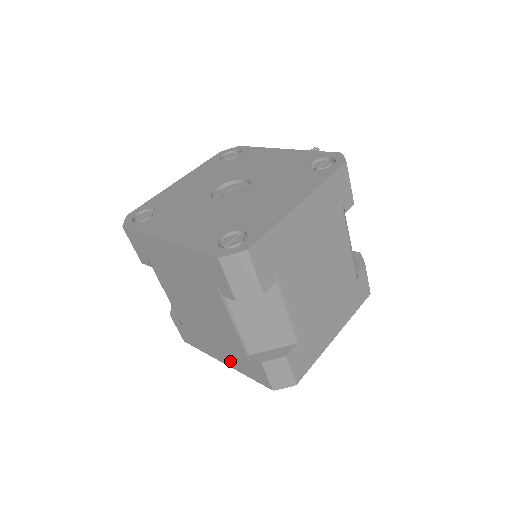
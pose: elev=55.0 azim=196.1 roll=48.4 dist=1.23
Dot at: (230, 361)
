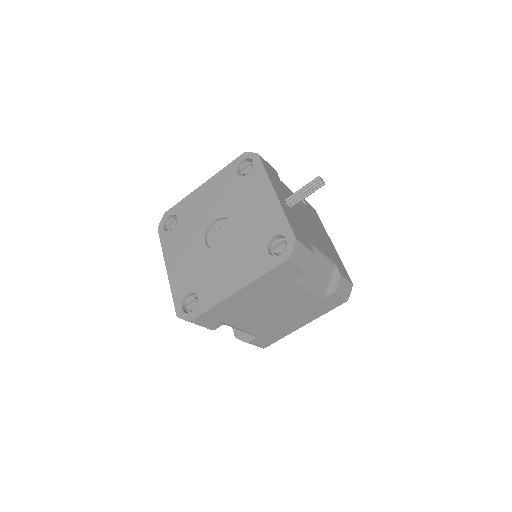
Dot at: occluded
